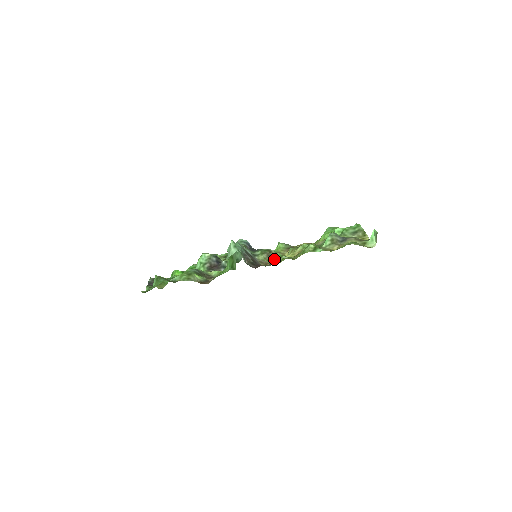
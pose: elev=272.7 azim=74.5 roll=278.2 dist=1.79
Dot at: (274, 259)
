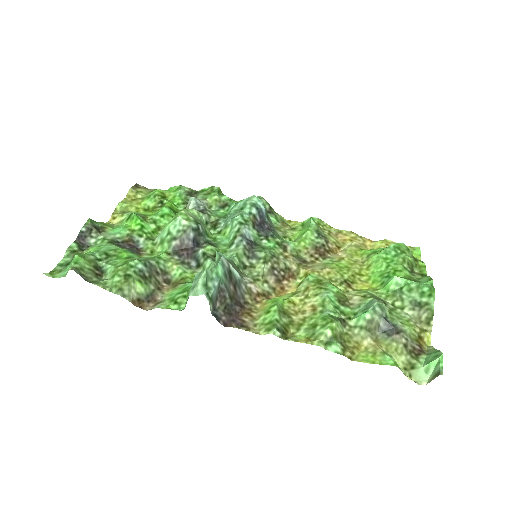
Dot at: (264, 313)
